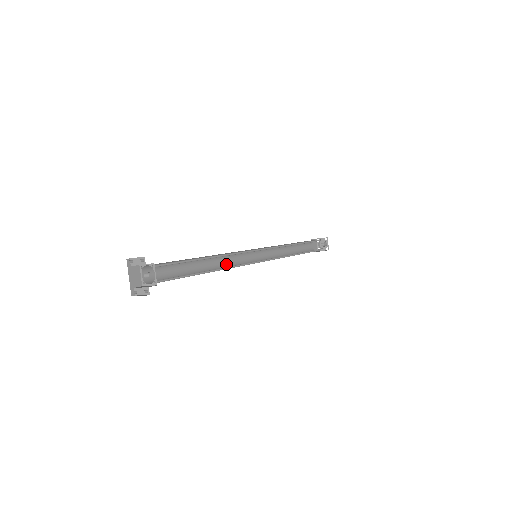
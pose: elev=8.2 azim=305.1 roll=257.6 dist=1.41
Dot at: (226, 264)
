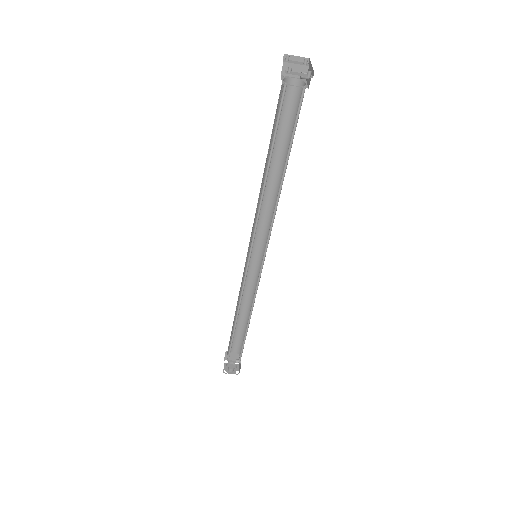
Dot at: occluded
